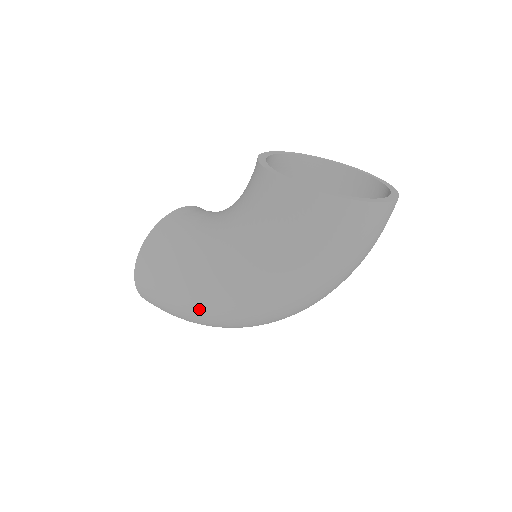
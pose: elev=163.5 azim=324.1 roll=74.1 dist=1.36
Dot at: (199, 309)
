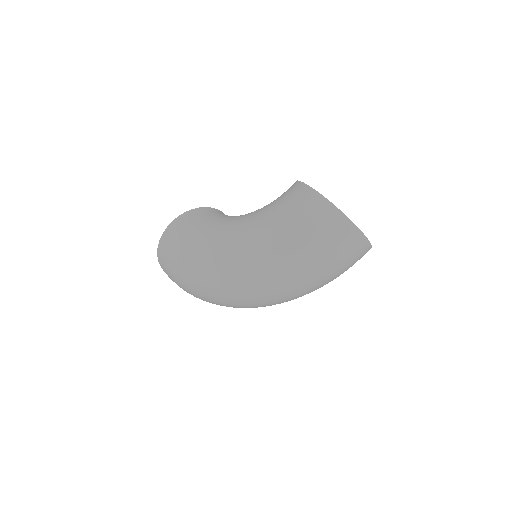
Dot at: (200, 261)
